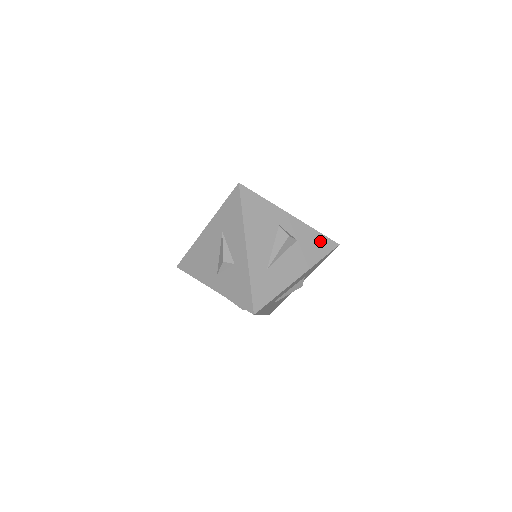
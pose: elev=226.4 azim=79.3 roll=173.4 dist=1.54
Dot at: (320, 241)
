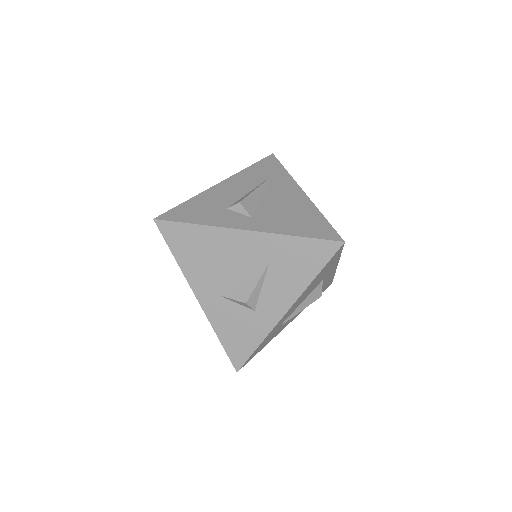
Dot at: (327, 285)
